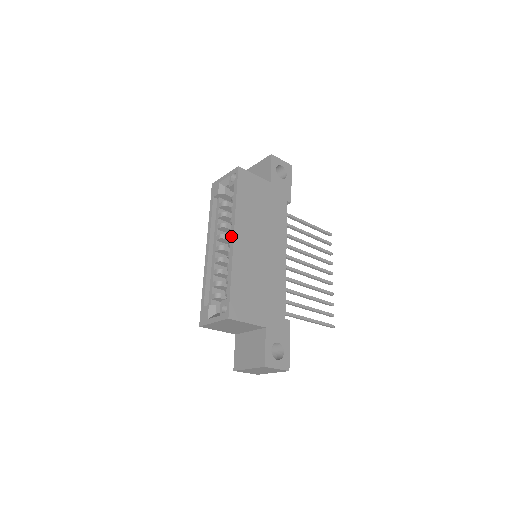
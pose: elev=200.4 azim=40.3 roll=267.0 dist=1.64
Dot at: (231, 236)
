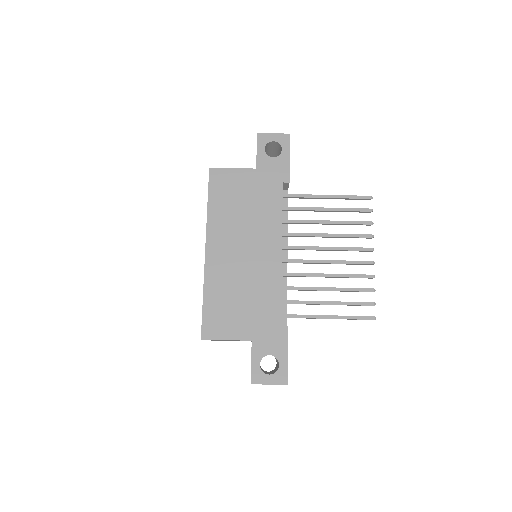
Dot at: (205, 249)
